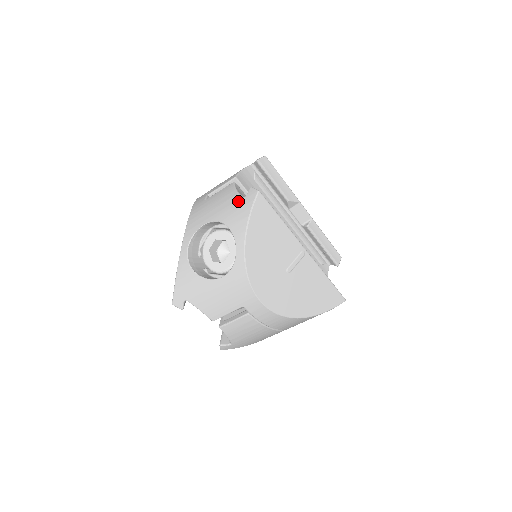
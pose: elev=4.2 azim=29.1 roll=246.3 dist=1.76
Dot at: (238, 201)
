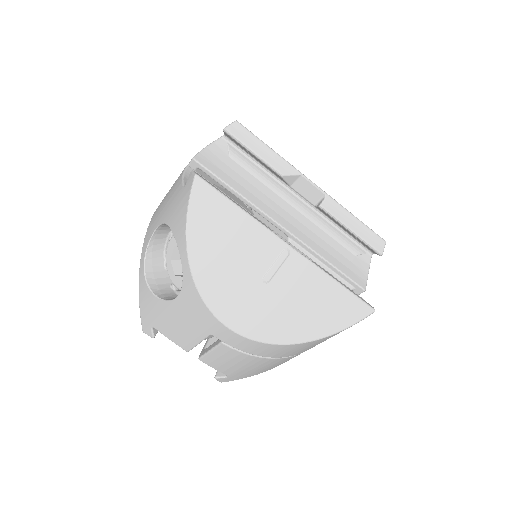
Dot at: (179, 193)
